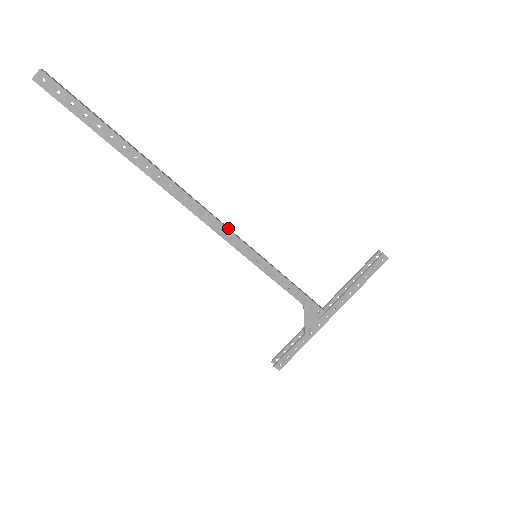
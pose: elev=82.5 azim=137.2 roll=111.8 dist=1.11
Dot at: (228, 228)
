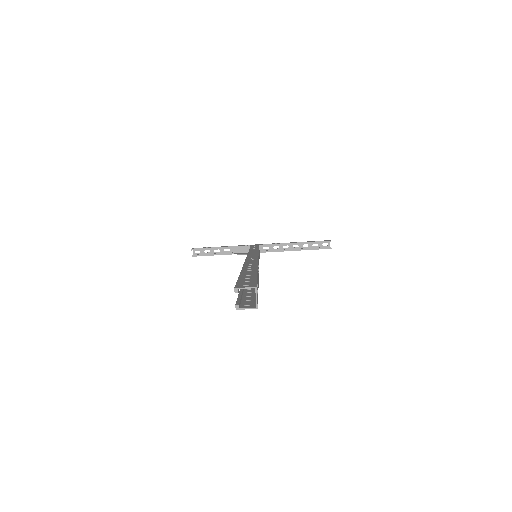
Dot at: occluded
